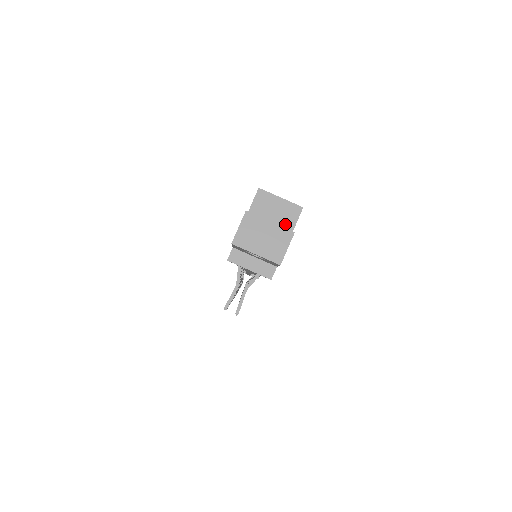
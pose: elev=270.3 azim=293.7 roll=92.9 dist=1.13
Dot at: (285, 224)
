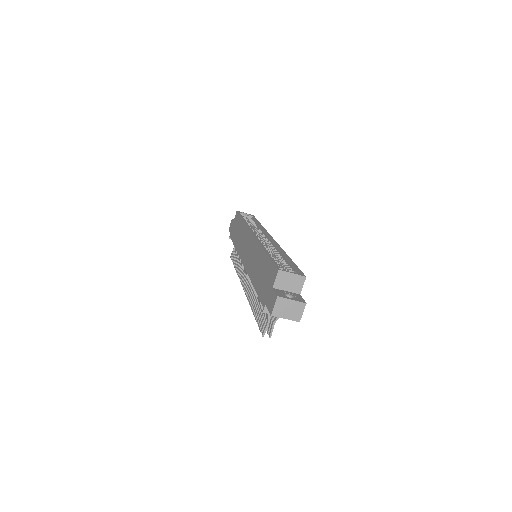
Dot at: (296, 288)
